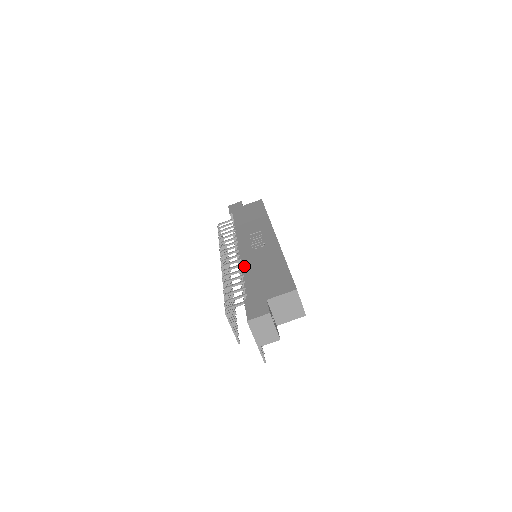
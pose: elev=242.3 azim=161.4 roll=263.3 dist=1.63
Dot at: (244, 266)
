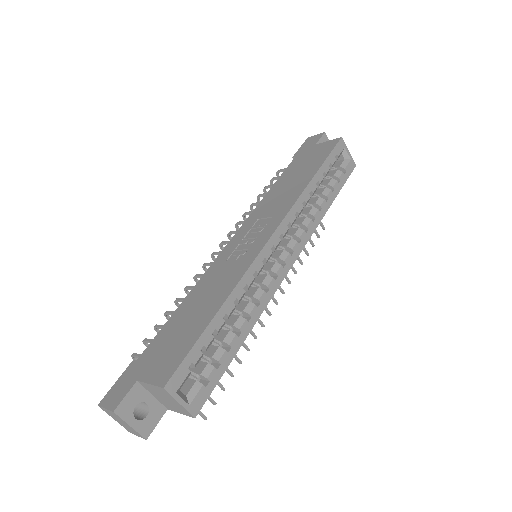
Dot at: (194, 287)
